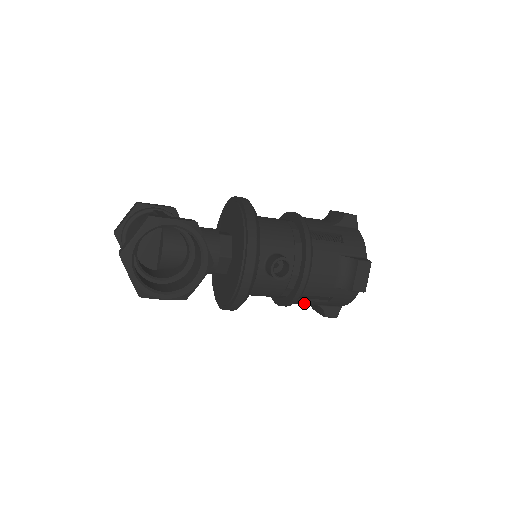
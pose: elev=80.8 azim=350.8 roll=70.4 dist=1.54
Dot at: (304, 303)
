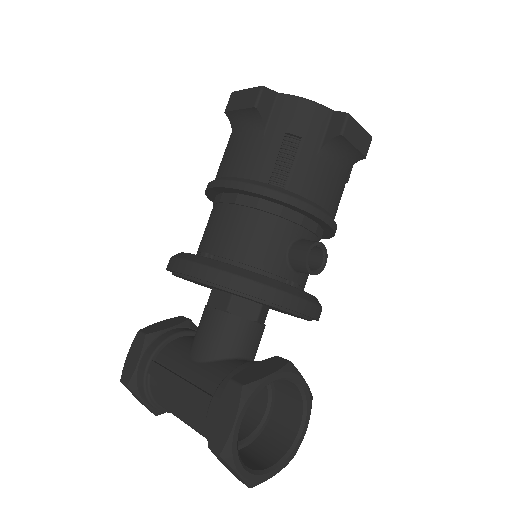
Dot at: occluded
